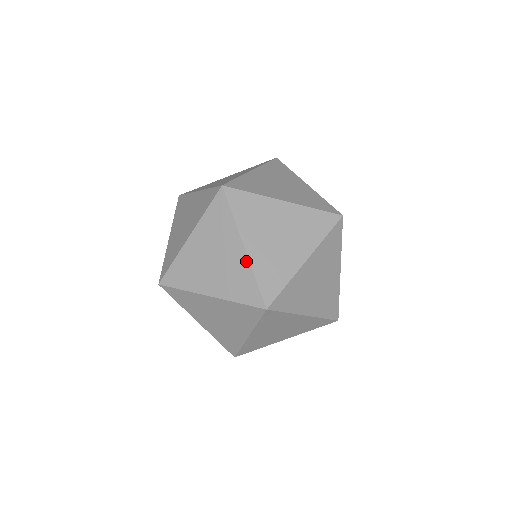
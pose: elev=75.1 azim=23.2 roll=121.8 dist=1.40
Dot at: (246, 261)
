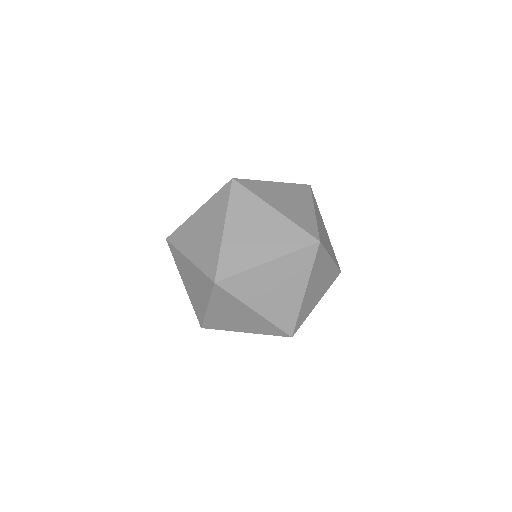
Dot at: (220, 240)
